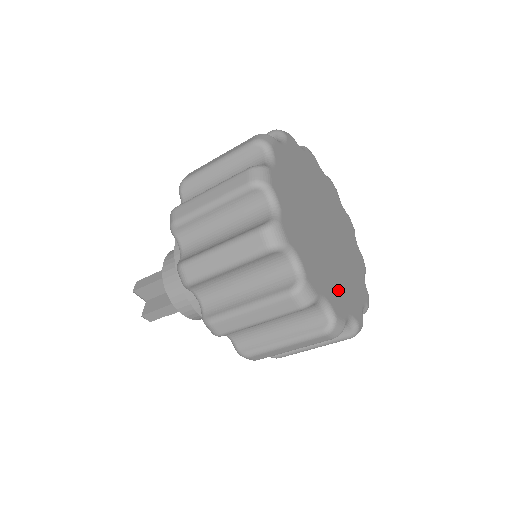
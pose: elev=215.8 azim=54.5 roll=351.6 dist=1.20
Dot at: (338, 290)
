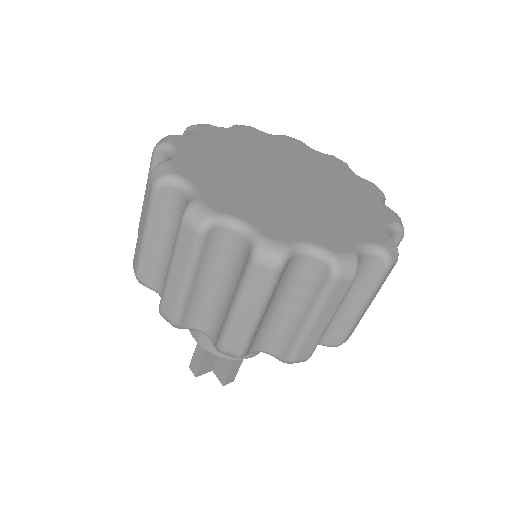
Dot at: (356, 219)
